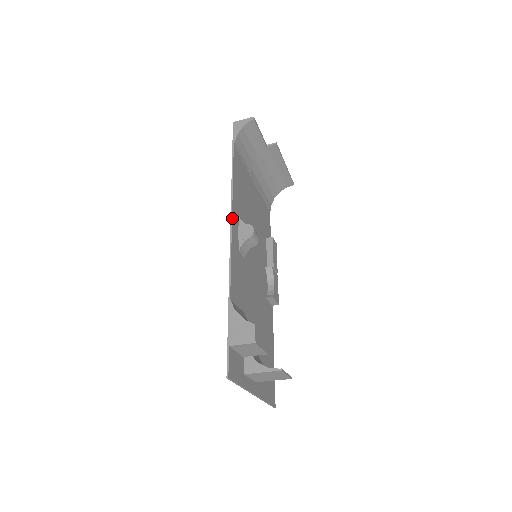
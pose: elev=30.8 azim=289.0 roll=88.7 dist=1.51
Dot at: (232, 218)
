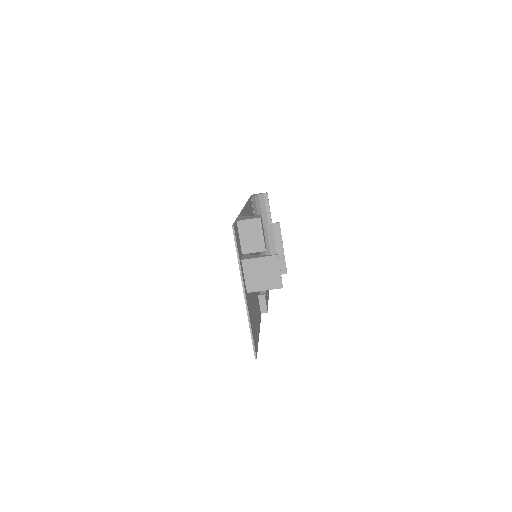
Dot at: (246, 205)
